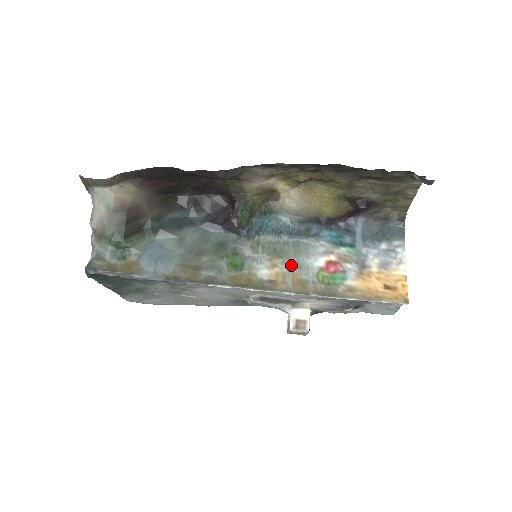
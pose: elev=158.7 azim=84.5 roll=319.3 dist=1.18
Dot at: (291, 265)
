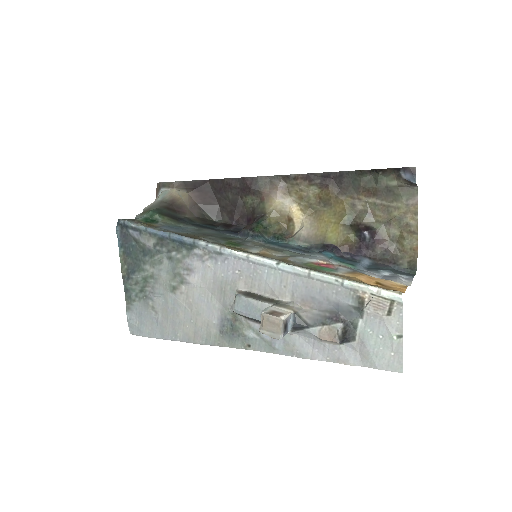
Dot at: (284, 256)
